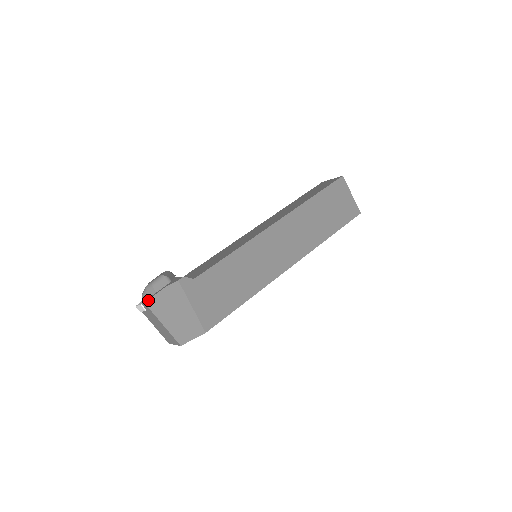
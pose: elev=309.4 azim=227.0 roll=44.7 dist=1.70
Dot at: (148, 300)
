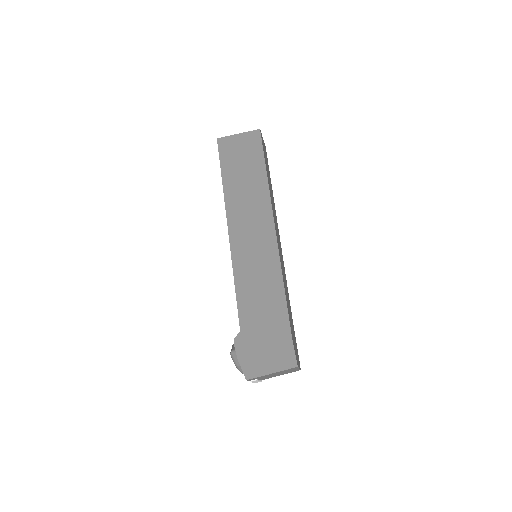
Dot at: (245, 376)
